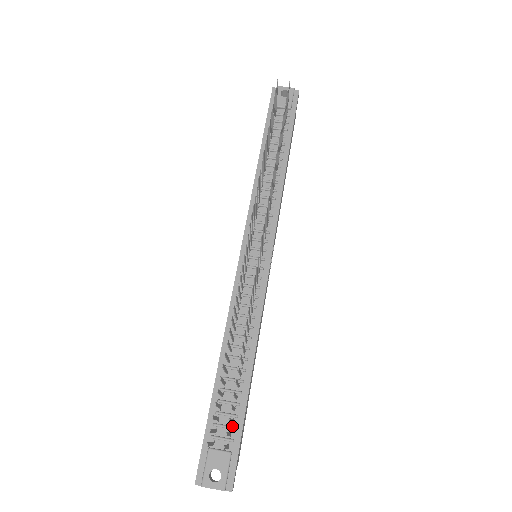
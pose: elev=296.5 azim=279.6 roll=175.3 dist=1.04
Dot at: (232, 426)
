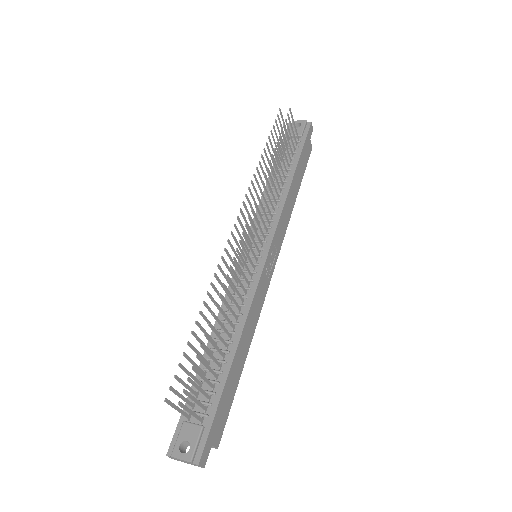
Dot at: (208, 402)
